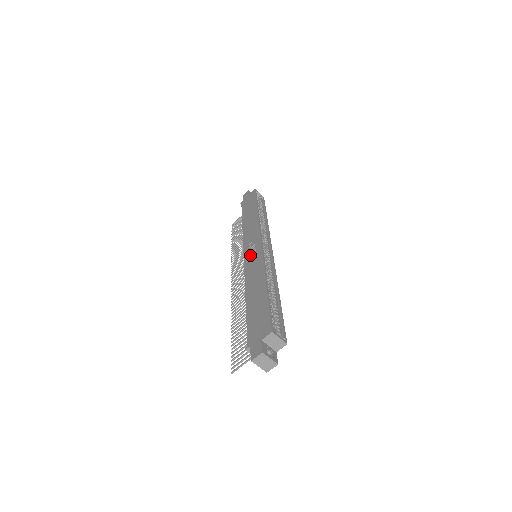
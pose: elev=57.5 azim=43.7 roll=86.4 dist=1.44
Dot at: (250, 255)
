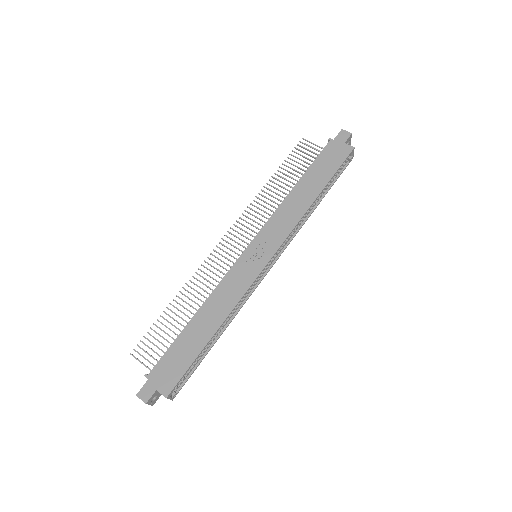
Dot at: (248, 260)
